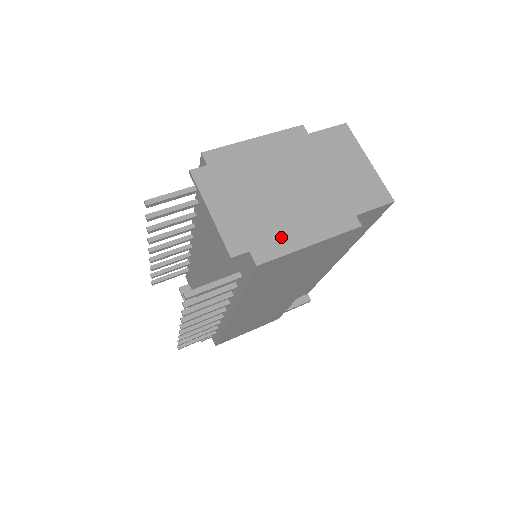
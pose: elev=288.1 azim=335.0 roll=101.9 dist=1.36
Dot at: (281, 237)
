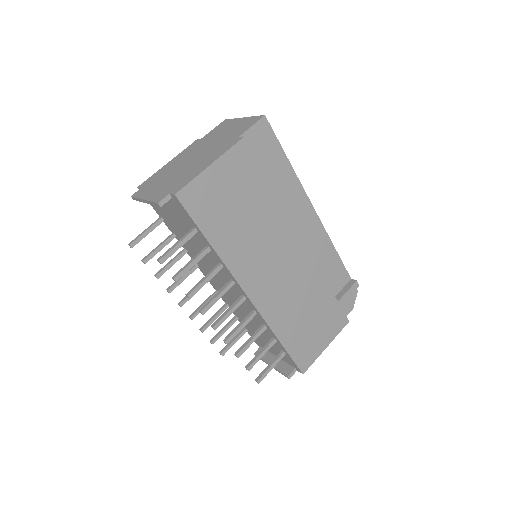
Dot at: (189, 176)
